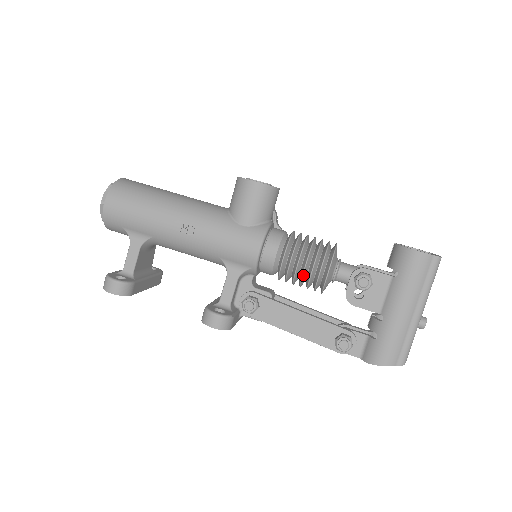
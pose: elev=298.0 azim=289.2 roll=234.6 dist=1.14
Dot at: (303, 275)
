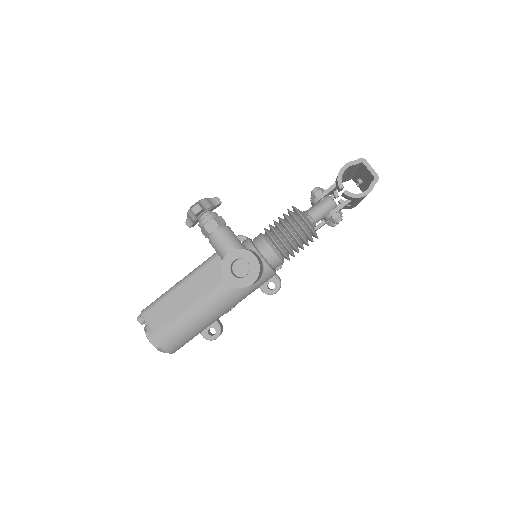
Dot at: occluded
